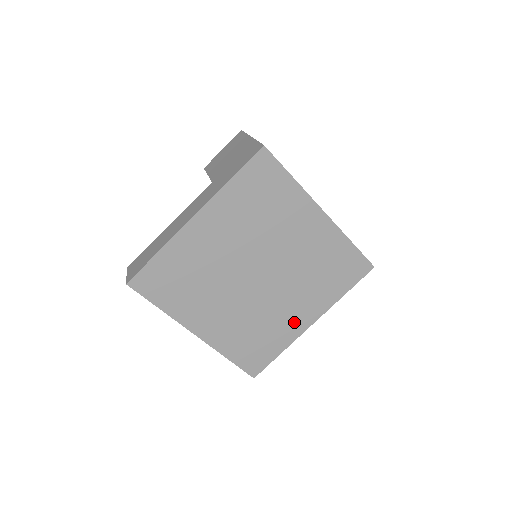
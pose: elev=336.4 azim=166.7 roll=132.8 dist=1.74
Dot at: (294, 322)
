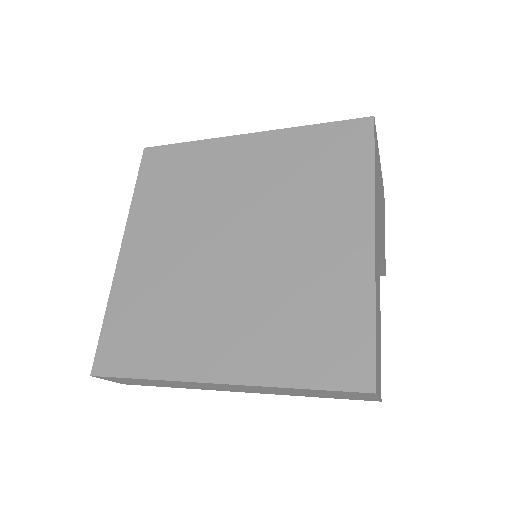
Dot at: (343, 257)
